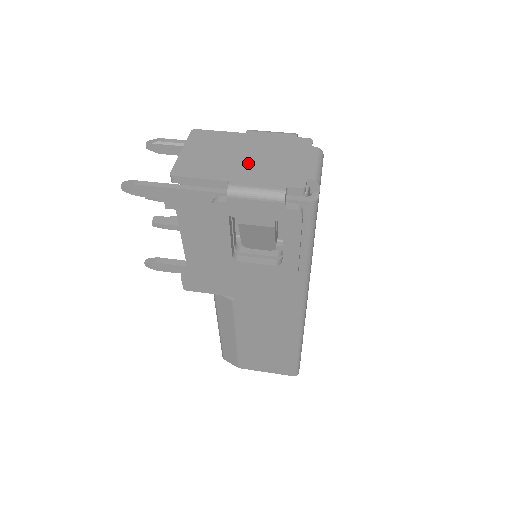
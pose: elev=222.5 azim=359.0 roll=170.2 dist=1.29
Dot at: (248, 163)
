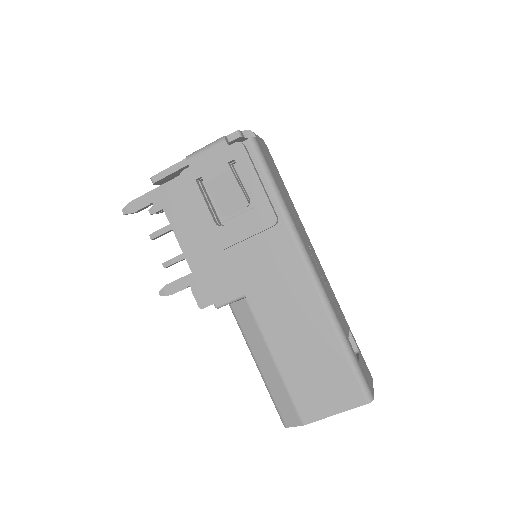
Dot at: occluded
